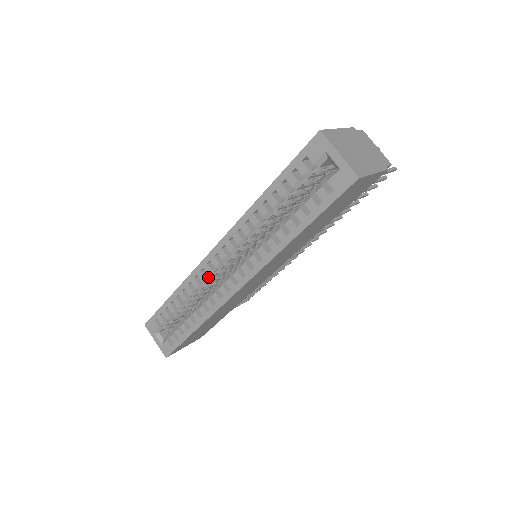
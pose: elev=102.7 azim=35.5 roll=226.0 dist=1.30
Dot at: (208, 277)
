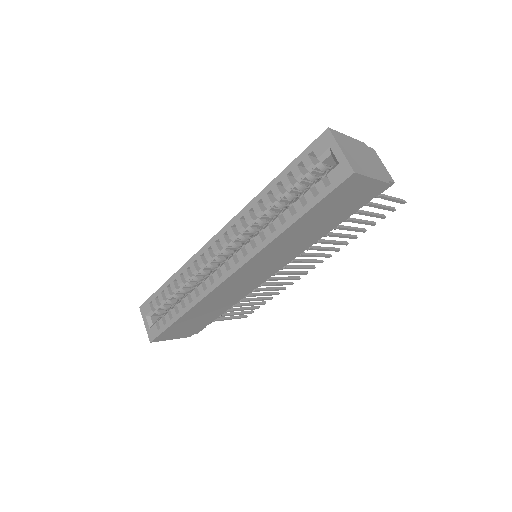
Dot at: (206, 263)
